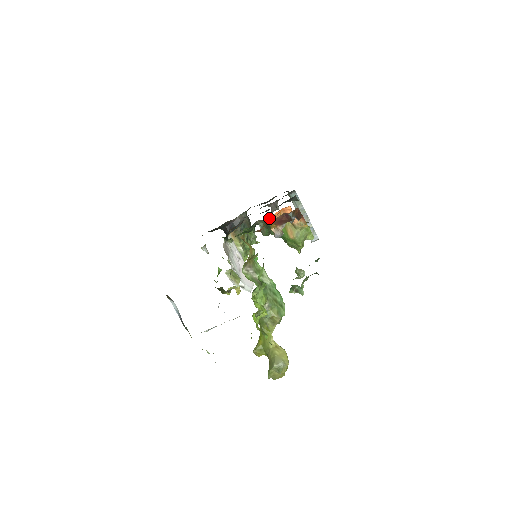
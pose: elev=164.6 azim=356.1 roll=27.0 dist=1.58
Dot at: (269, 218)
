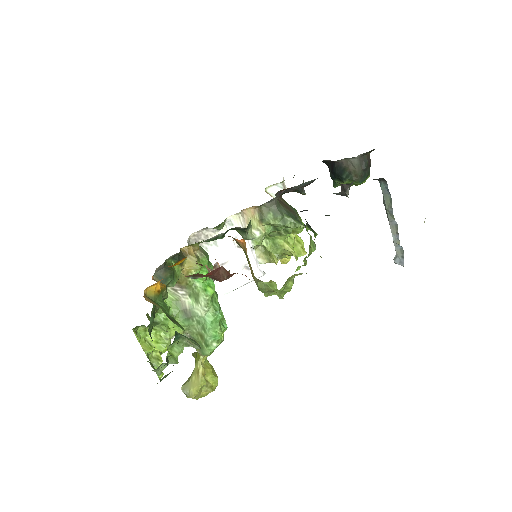
Dot at: (234, 238)
